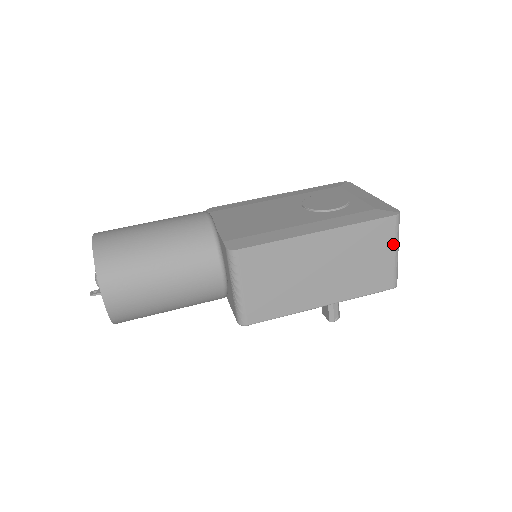
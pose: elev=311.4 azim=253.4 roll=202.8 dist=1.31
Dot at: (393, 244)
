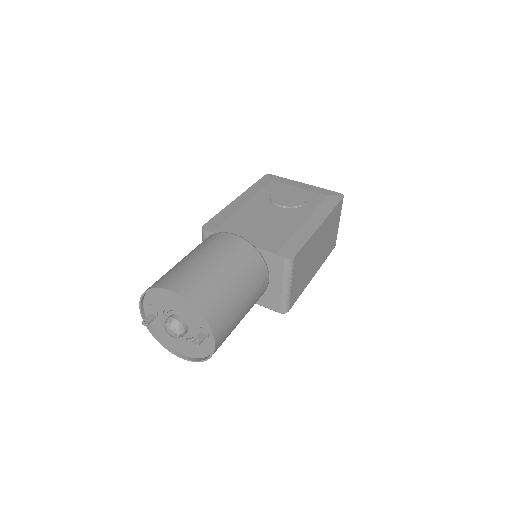
Dot at: occluded
